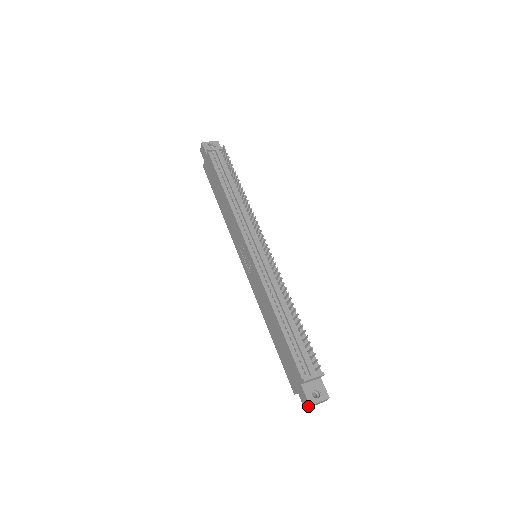
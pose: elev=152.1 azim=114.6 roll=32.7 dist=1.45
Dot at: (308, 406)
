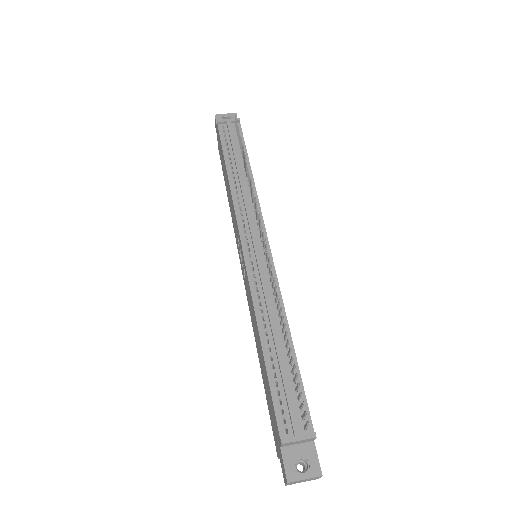
Dot at: (286, 483)
